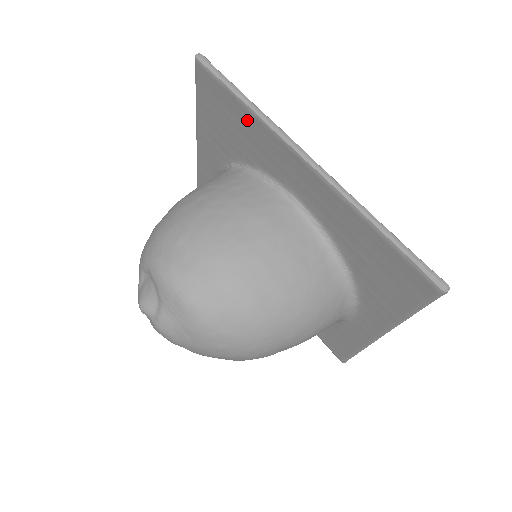
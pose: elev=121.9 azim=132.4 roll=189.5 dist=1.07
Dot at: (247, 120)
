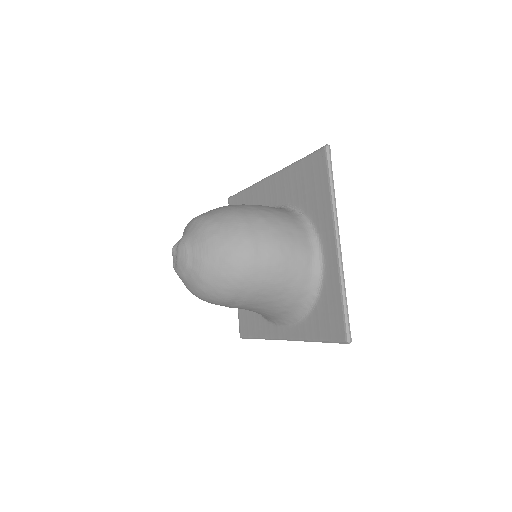
Dot at: (248, 197)
